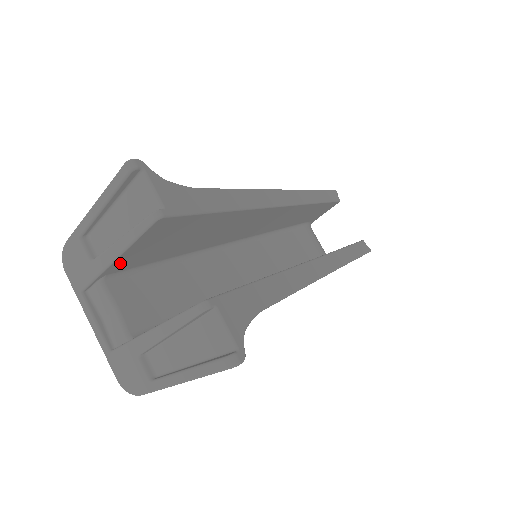
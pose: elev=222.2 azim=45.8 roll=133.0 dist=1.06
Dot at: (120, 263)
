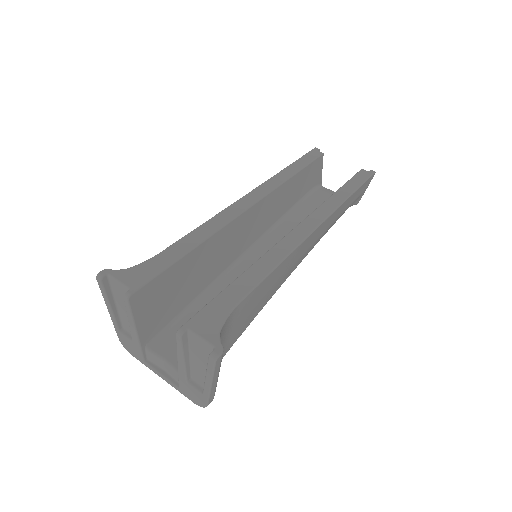
Dot at: (146, 332)
